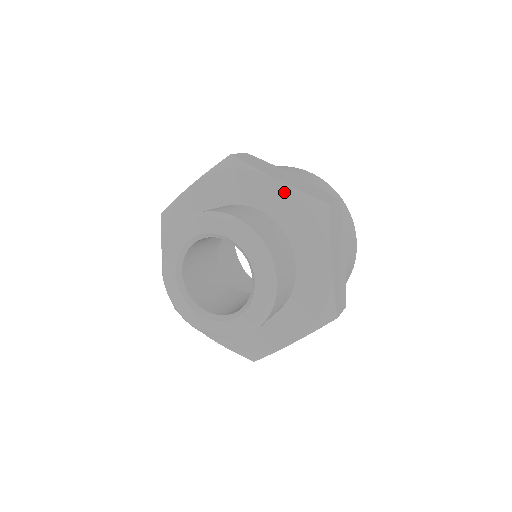
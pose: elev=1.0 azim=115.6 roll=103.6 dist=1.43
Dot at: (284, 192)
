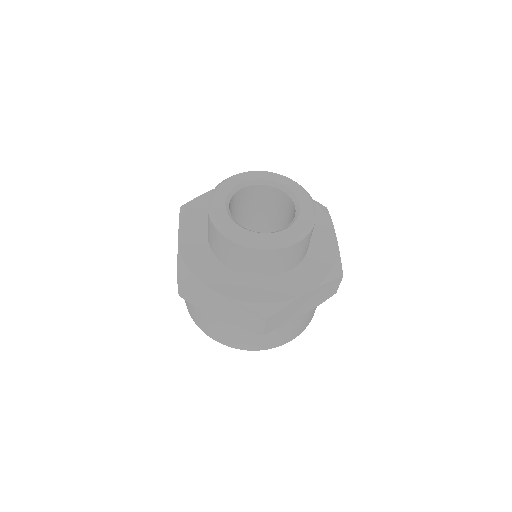
Dot at: occluded
